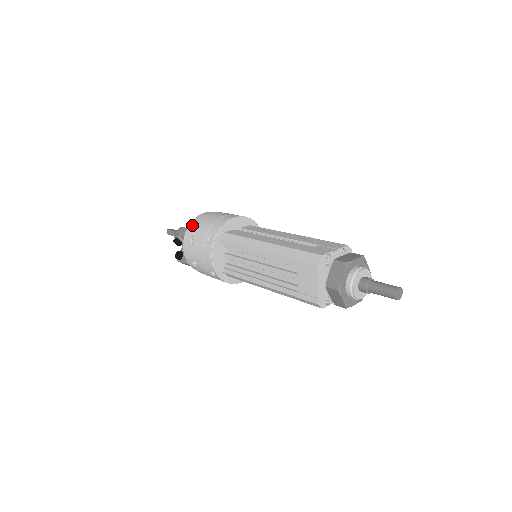
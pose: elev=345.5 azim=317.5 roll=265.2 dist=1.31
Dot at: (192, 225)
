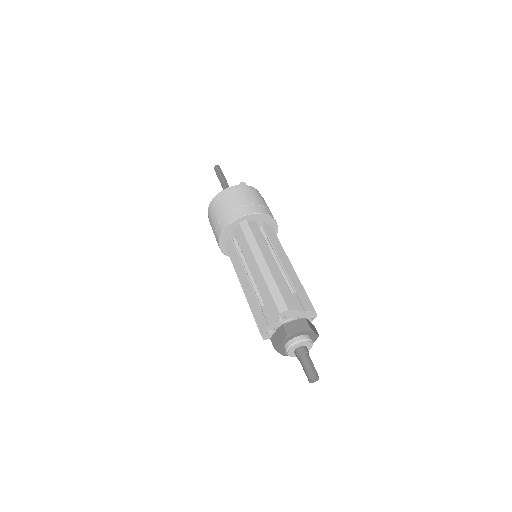
Dot at: occluded
